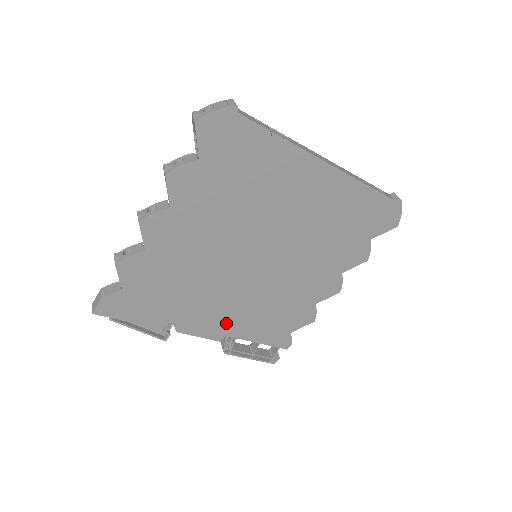
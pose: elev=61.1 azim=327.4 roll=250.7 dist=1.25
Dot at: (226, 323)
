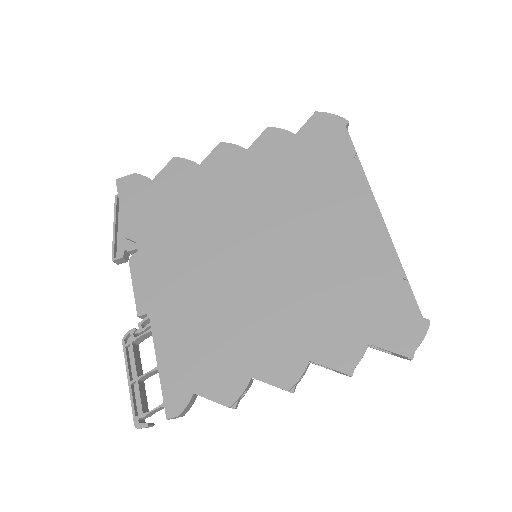
Dot at: (165, 298)
